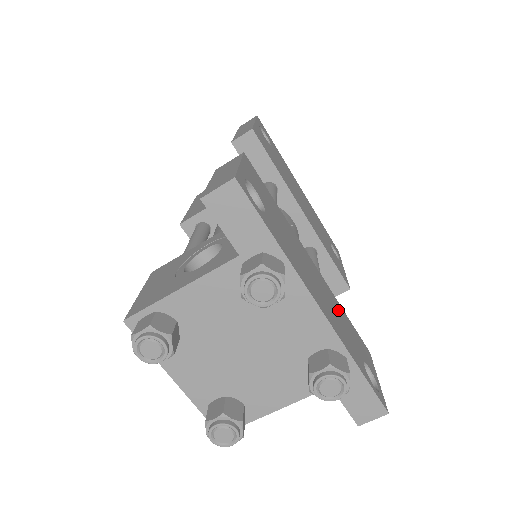
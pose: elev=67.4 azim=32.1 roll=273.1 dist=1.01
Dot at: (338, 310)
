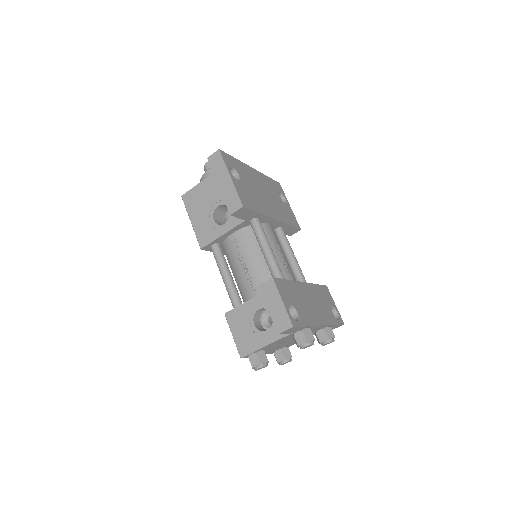
Dot at: (318, 295)
